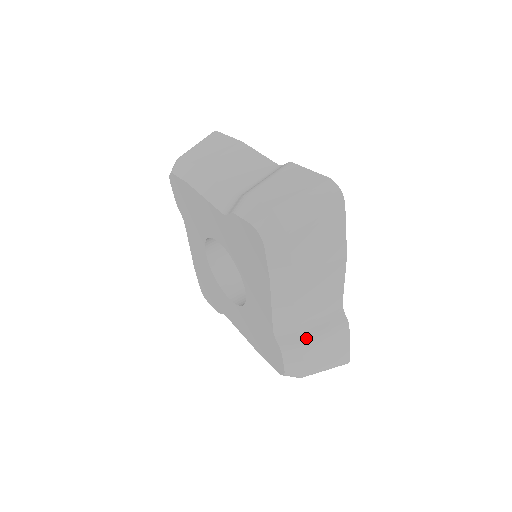
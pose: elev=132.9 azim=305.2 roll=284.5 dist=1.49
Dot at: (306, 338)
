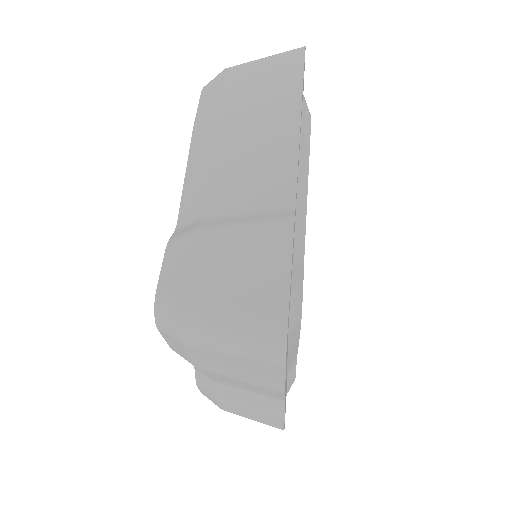
Dot at: (225, 397)
